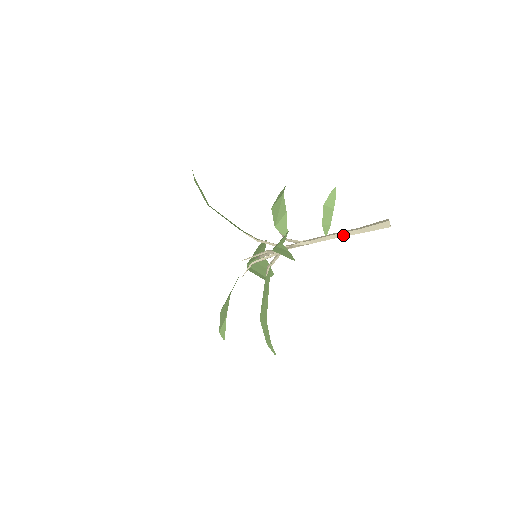
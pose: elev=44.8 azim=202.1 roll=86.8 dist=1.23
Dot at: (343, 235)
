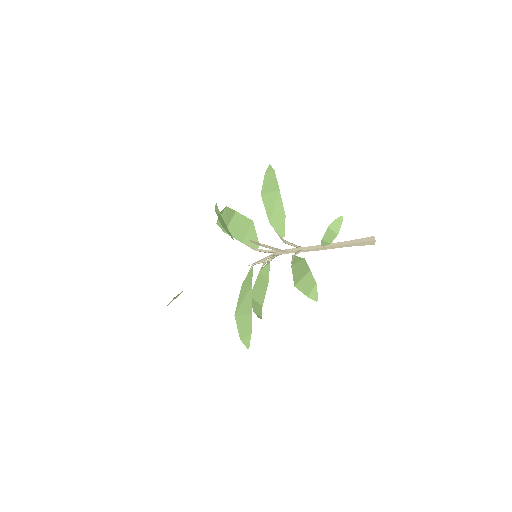
Dot at: (336, 247)
